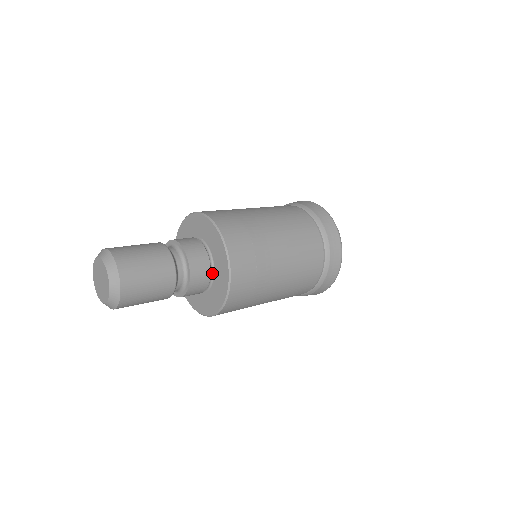
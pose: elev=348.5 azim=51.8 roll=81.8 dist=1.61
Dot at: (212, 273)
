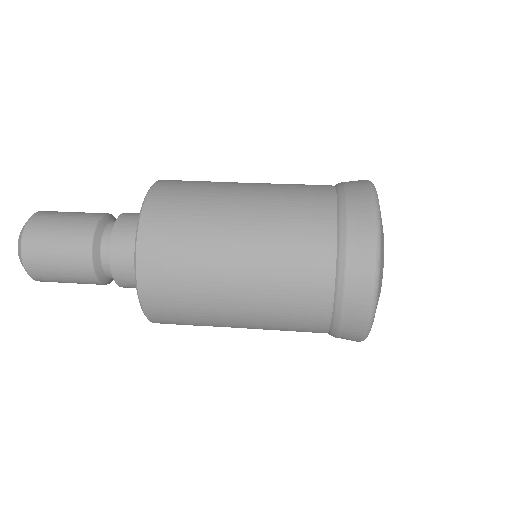
Dot at: occluded
